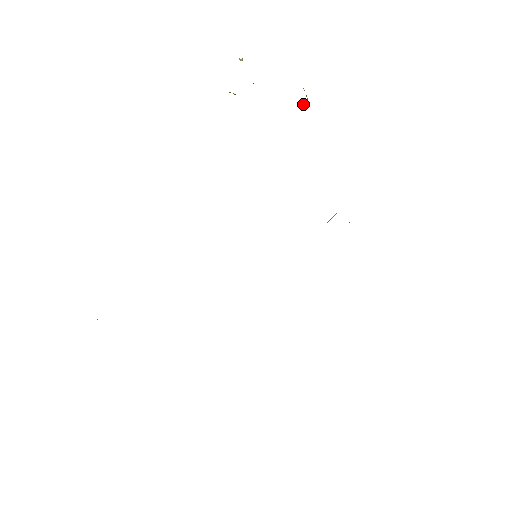
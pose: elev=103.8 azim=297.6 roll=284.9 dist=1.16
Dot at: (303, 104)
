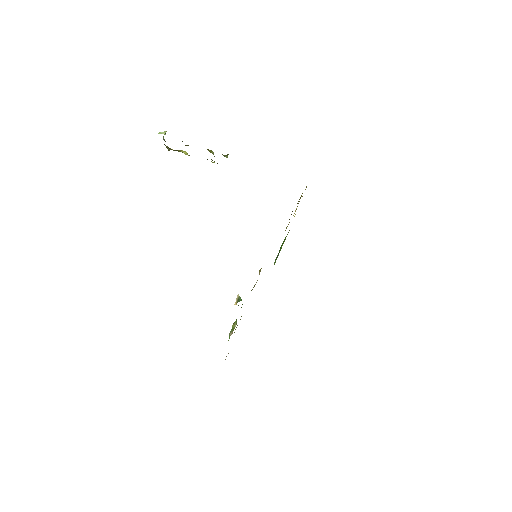
Dot at: (228, 154)
